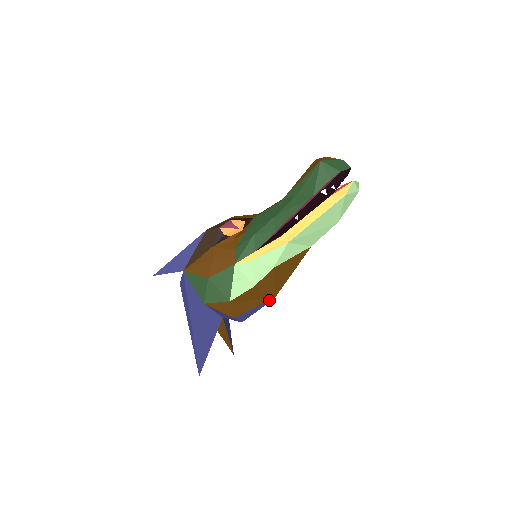
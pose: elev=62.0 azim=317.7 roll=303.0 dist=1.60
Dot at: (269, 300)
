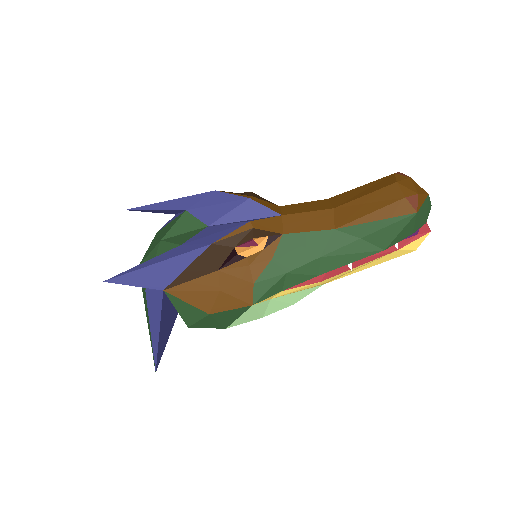
Dot at: occluded
